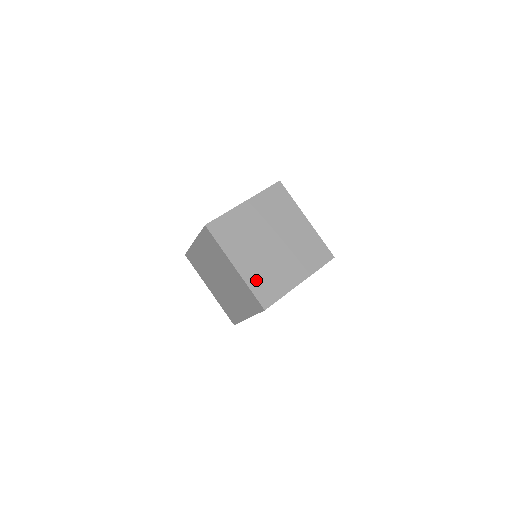
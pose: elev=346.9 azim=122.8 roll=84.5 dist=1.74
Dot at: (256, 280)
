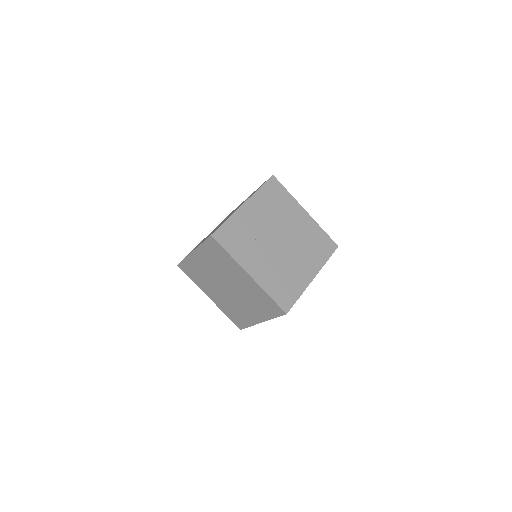
Dot at: (272, 284)
